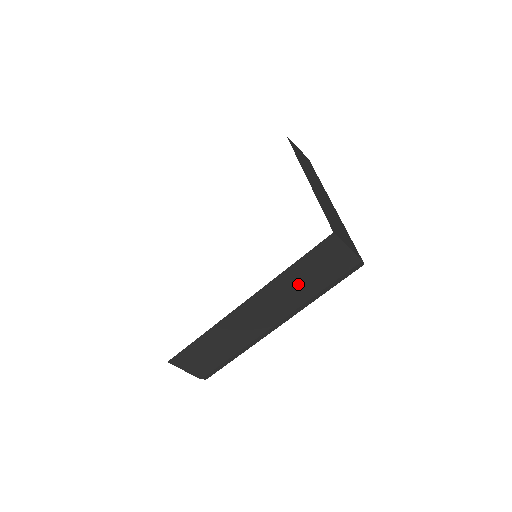
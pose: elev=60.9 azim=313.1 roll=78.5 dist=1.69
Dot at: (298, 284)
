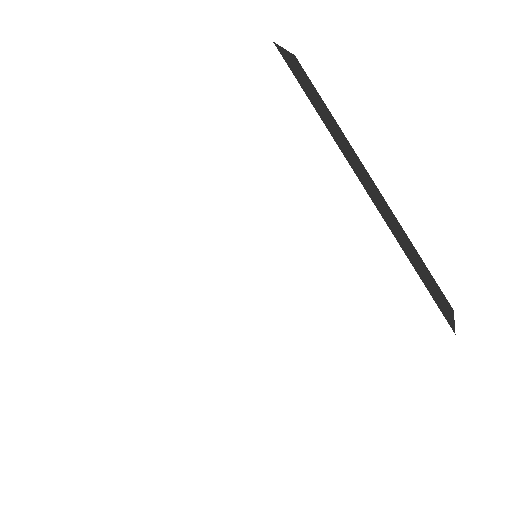
Dot at: occluded
